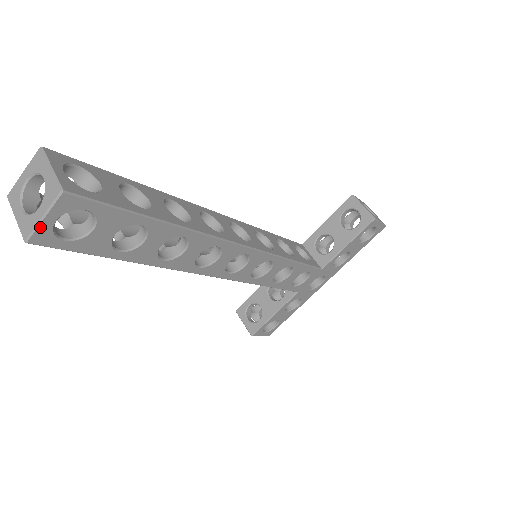
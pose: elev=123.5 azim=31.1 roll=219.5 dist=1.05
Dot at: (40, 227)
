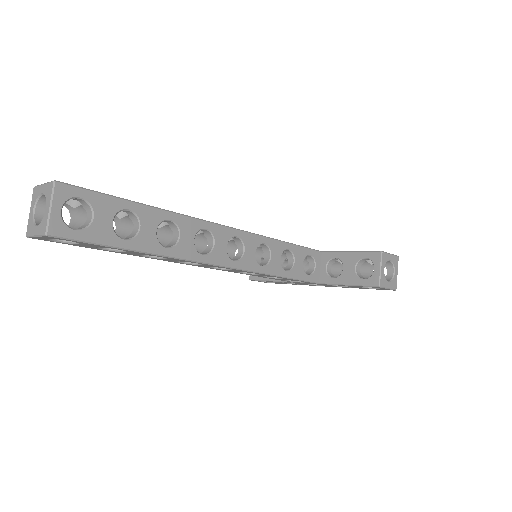
Dot at: (35, 237)
